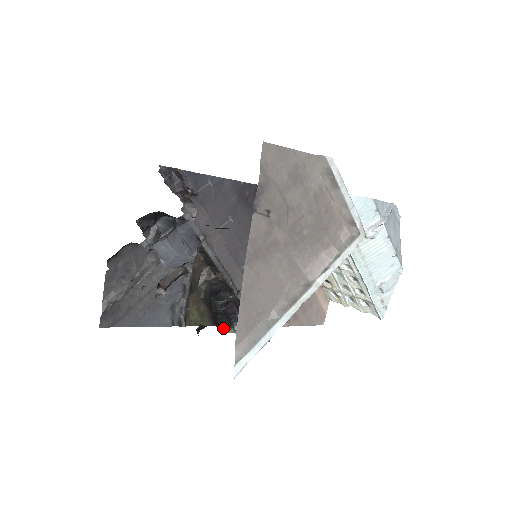
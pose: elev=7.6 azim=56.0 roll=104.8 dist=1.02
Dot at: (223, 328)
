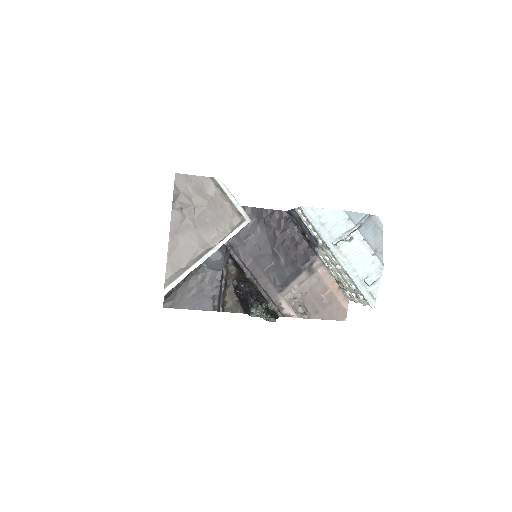
Dot at: (247, 312)
